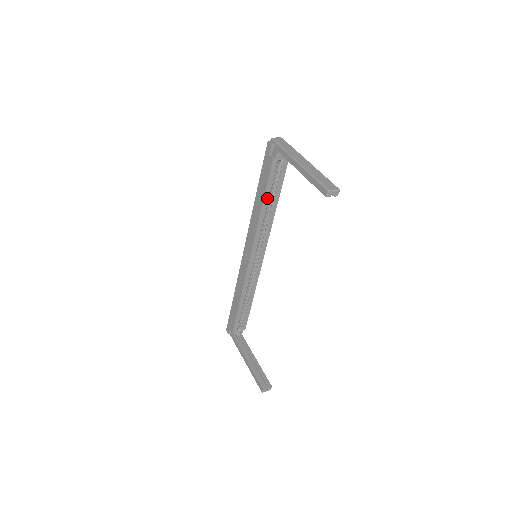
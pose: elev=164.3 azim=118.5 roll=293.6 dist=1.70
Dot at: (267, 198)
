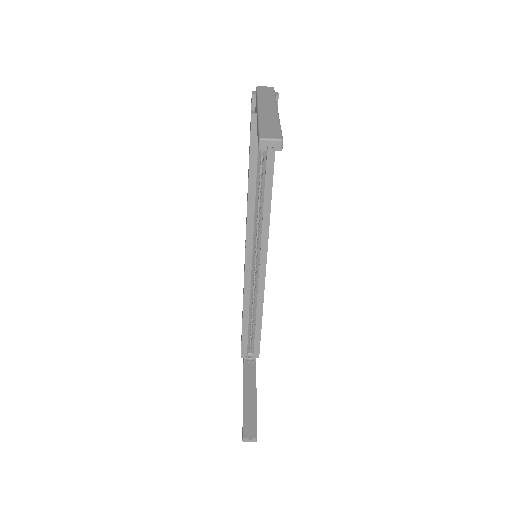
Dot at: (254, 173)
